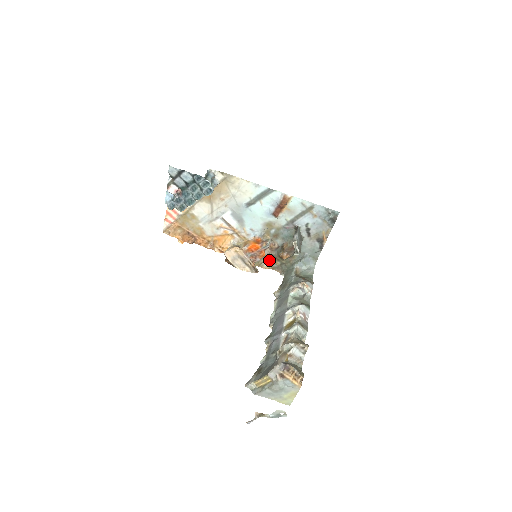
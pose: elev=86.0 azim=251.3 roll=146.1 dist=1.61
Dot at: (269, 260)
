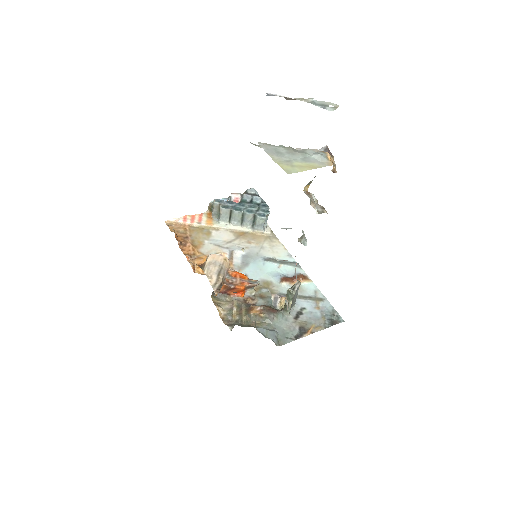
Dot at: (230, 308)
